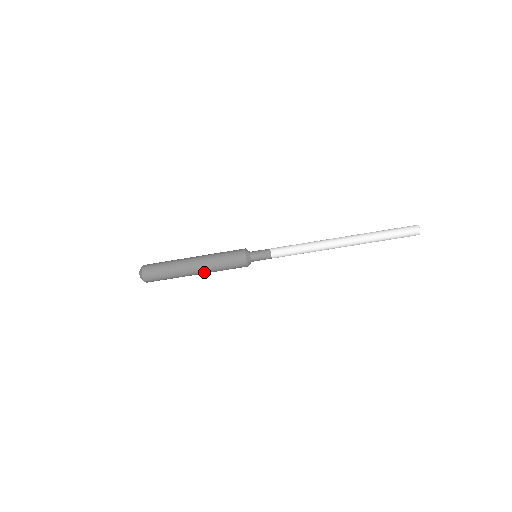
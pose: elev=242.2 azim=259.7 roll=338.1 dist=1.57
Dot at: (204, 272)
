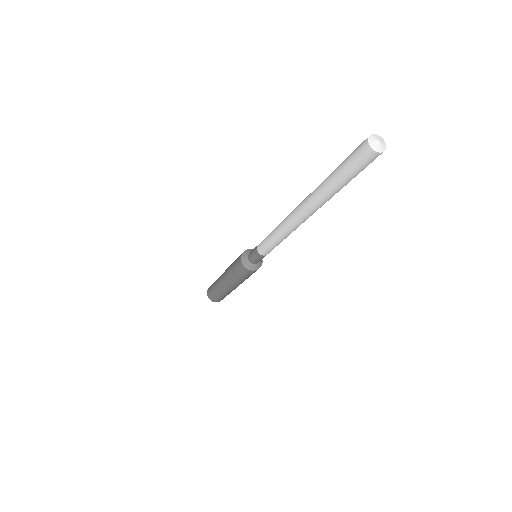
Dot at: occluded
